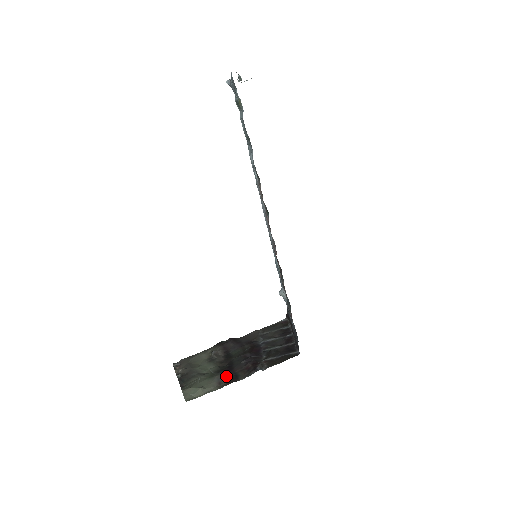
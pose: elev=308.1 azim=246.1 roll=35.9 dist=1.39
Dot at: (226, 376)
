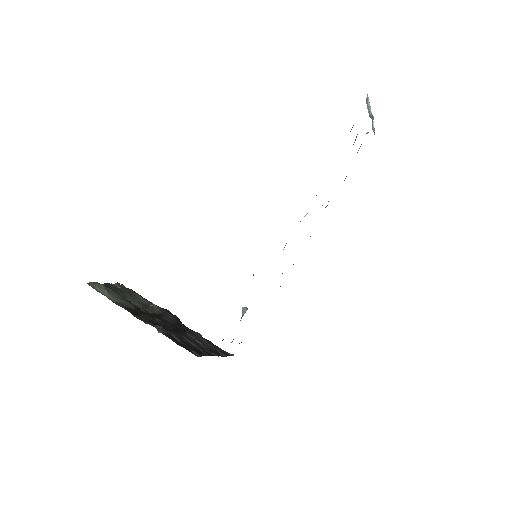
Dot at: (133, 308)
